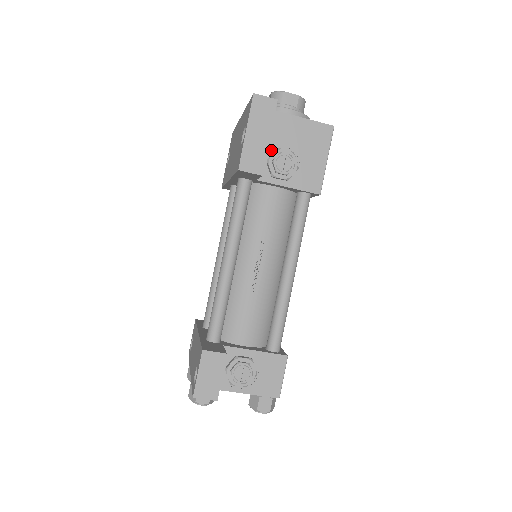
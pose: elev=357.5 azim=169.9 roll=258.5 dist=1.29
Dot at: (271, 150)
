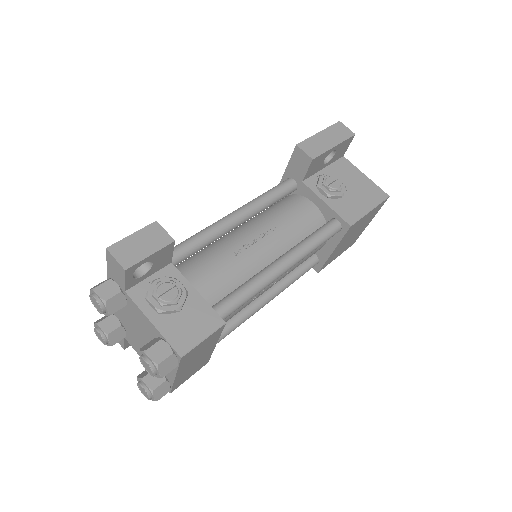
Dot at: occluded
